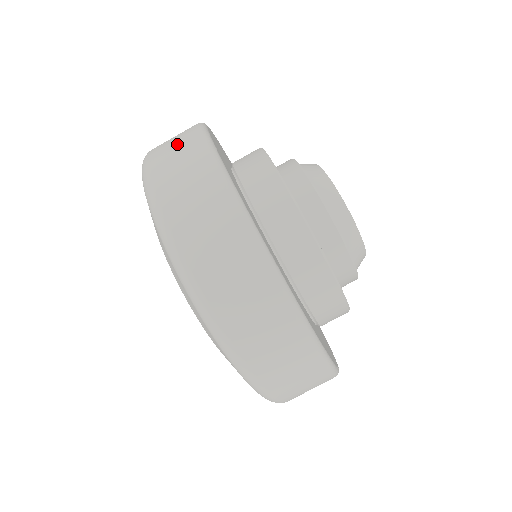
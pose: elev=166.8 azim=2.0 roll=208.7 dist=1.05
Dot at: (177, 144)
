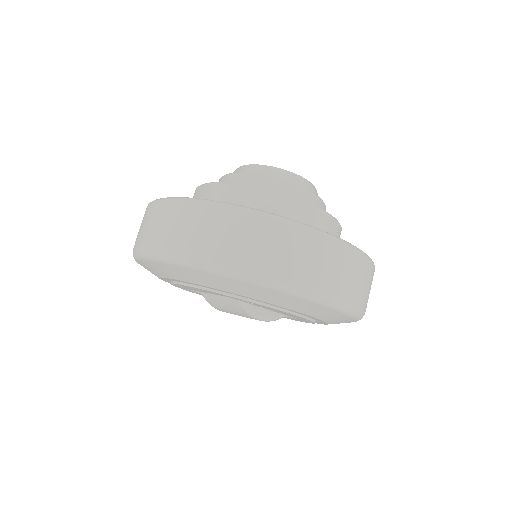
Dot at: occluded
